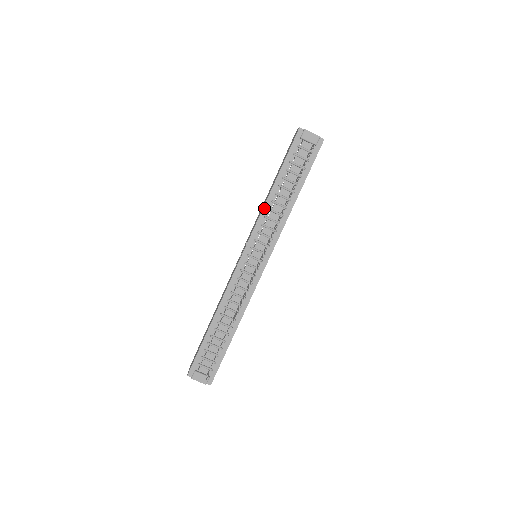
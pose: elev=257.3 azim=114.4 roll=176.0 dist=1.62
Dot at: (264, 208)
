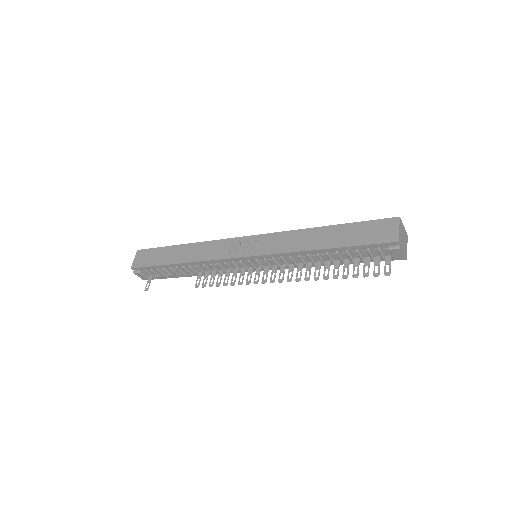
Dot at: (296, 252)
